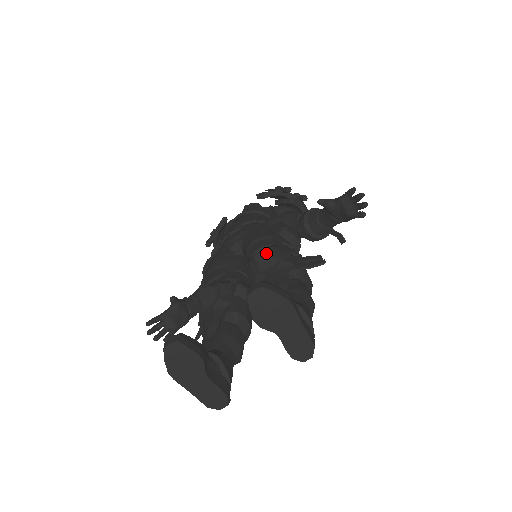
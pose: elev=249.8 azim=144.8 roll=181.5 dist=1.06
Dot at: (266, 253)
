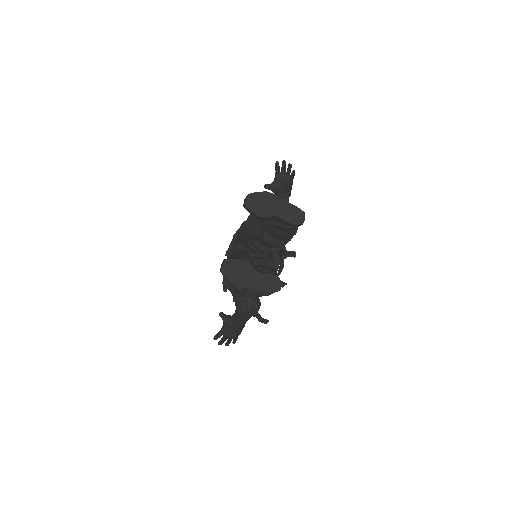
Dot at: (250, 217)
